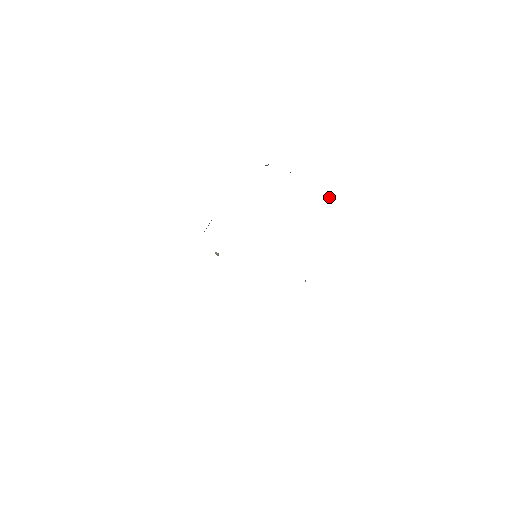
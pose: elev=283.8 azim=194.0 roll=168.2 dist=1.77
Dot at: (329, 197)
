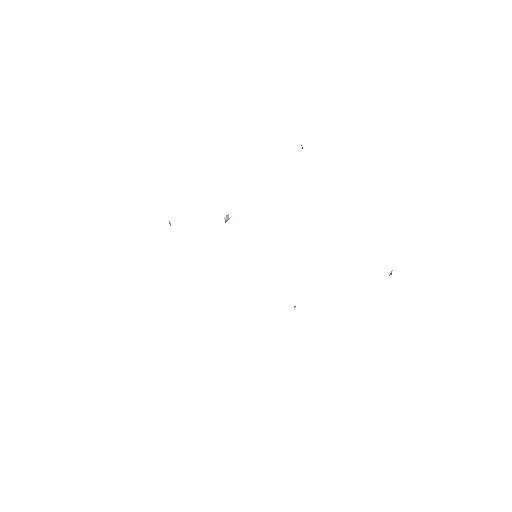
Dot at: (391, 273)
